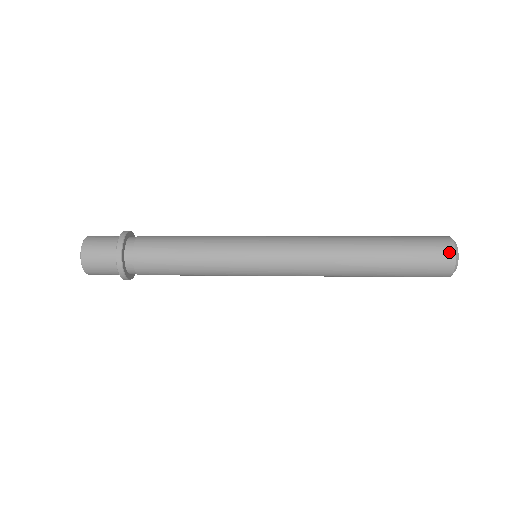
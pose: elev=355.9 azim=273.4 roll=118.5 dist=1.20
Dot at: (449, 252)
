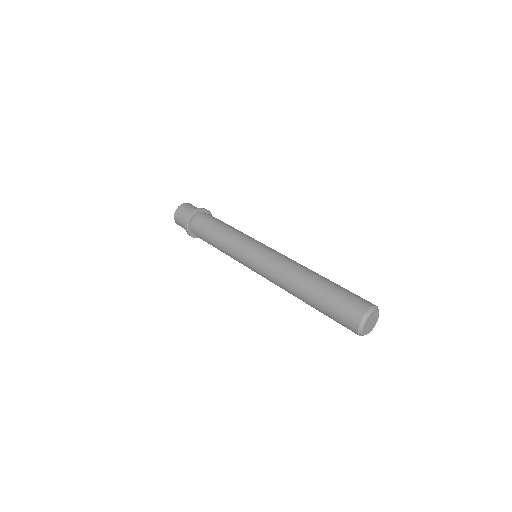
Dot at: (353, 327)
